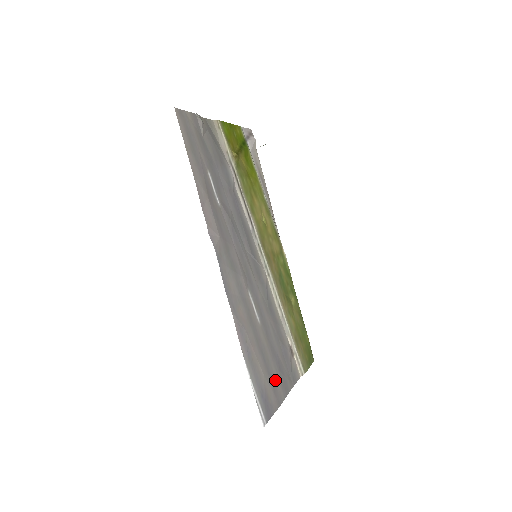
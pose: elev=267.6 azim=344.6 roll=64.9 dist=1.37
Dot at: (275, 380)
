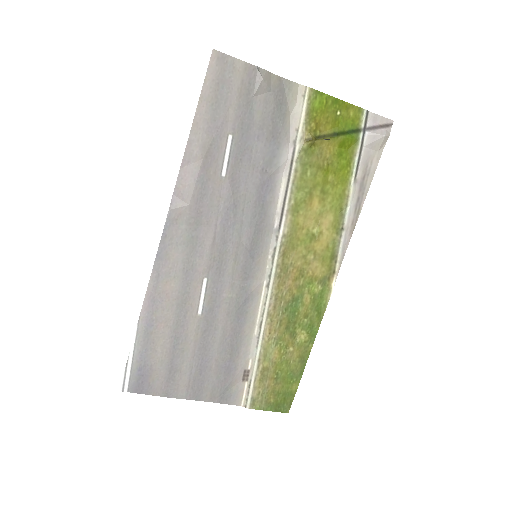
Dot at: (179, 374)
